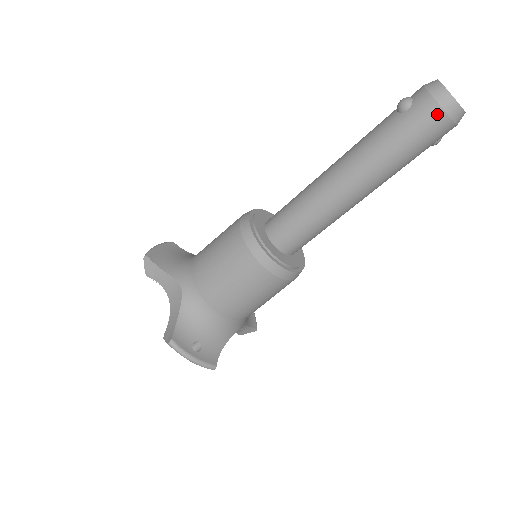
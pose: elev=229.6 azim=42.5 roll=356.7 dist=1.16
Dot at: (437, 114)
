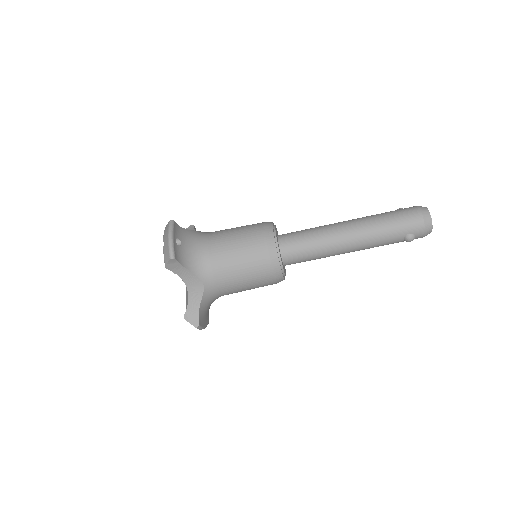
Dot at: (416, 210)
